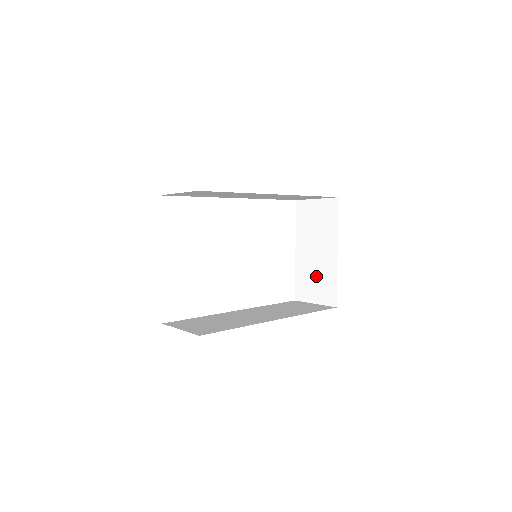
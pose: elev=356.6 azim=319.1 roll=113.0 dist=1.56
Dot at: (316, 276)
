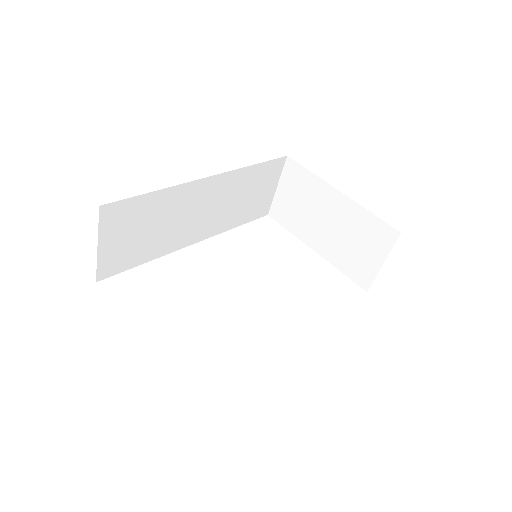
Dot at: (352, 240)
